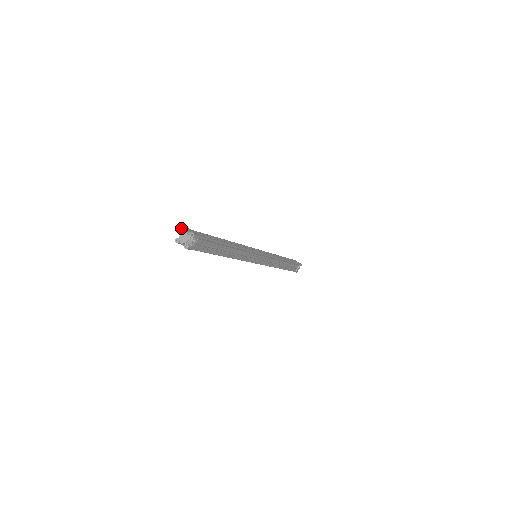
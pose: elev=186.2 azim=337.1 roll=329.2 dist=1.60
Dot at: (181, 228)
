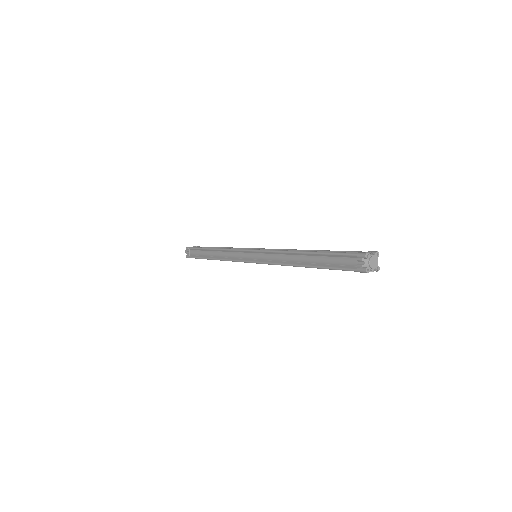
Dot at: occluded
